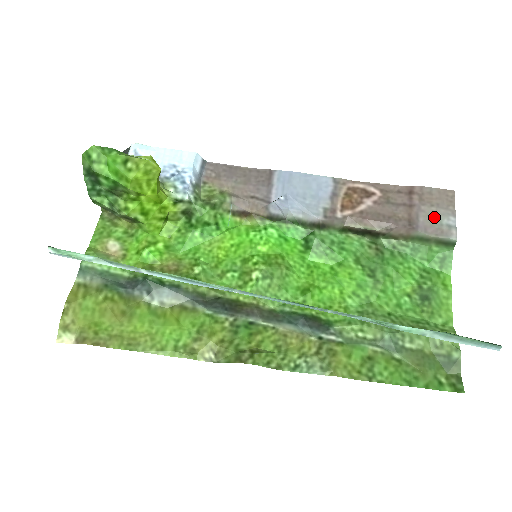
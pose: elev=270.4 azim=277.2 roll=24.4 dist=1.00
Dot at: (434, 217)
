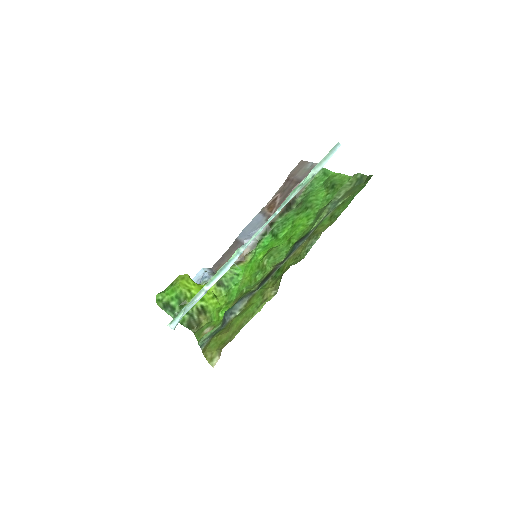
Dot at: (303, 172)
